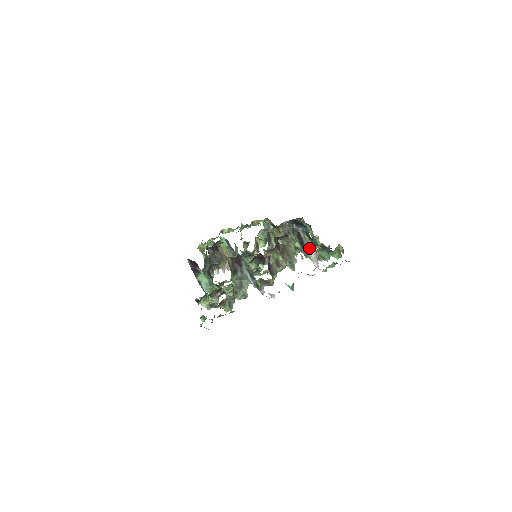
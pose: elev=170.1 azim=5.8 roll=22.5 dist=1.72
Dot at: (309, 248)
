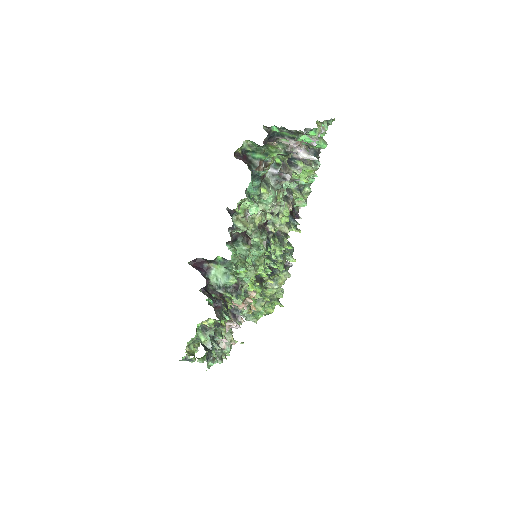
Dot at: occluded
